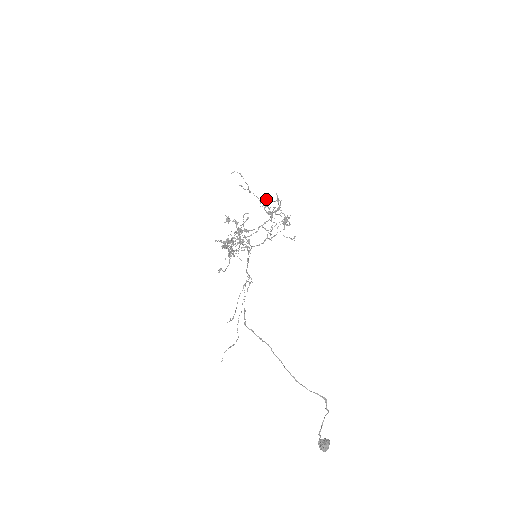
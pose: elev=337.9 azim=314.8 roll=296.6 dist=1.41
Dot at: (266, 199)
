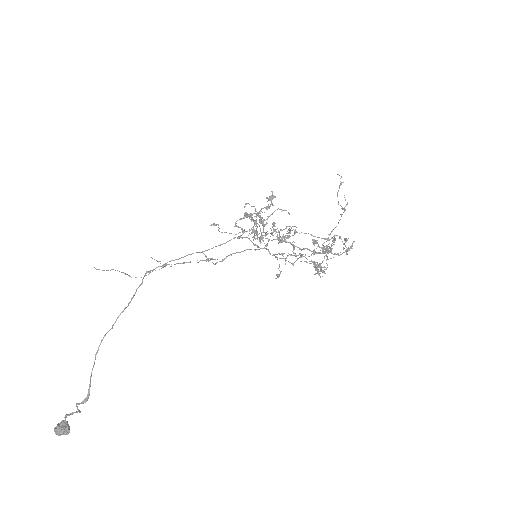
Dot at: occluded
